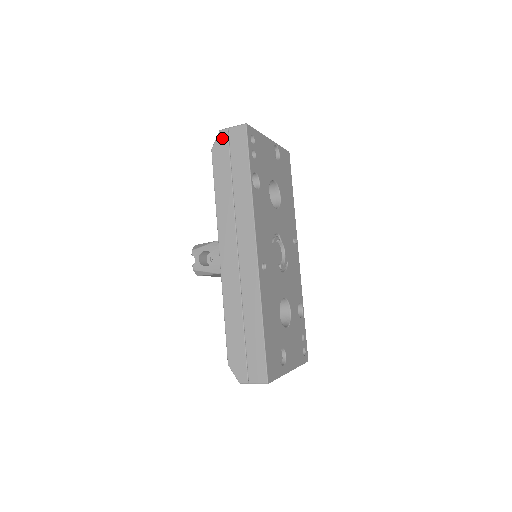
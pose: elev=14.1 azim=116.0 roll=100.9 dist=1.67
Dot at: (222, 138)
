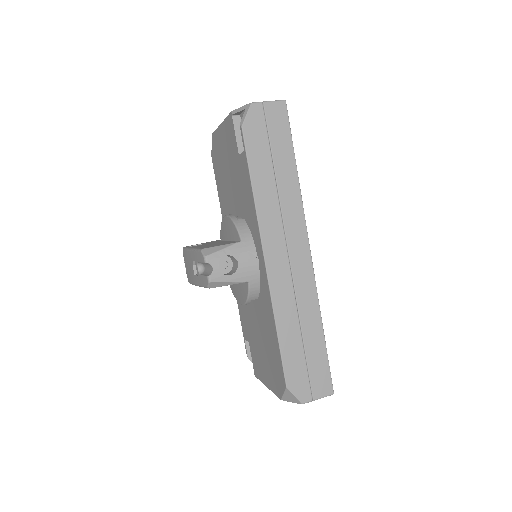
Dot at: (256, 113)
